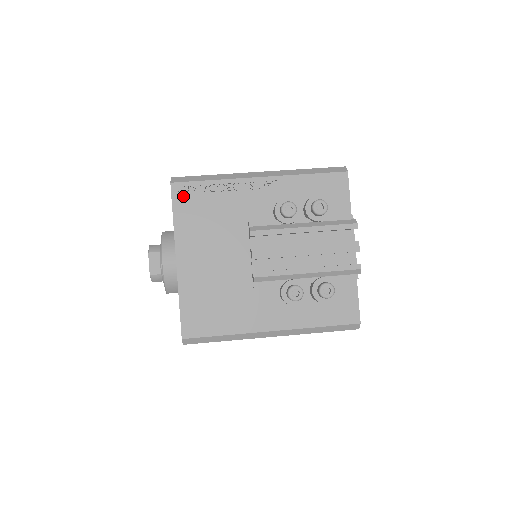
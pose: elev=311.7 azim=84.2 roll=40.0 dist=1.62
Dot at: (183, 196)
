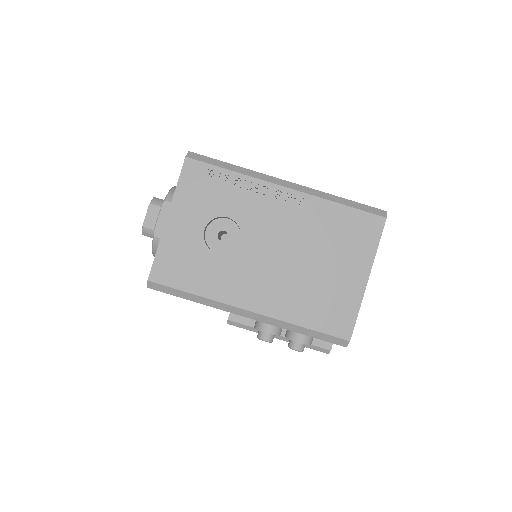
Dot at: occluded
